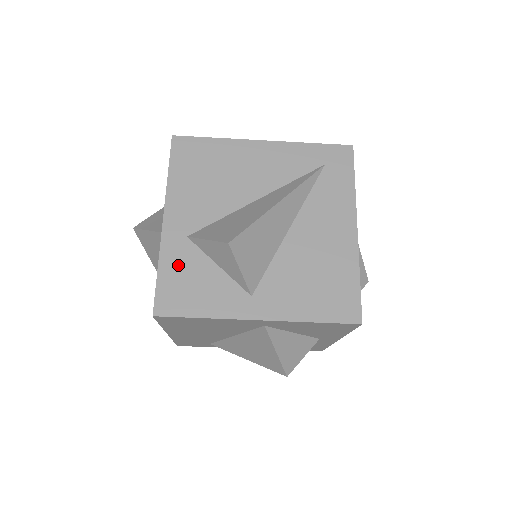
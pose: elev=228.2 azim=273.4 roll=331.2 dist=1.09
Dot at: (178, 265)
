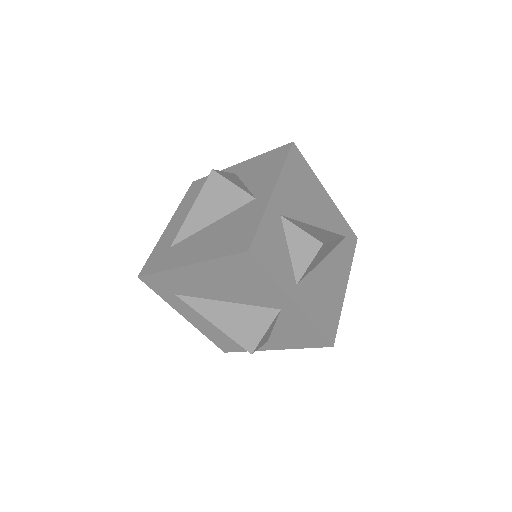
Dot at: (271, 229)
